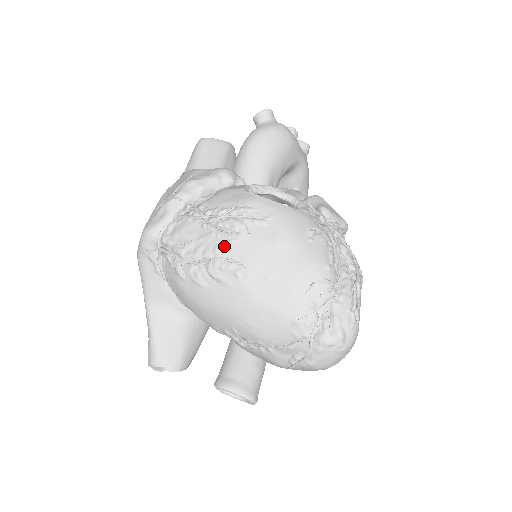
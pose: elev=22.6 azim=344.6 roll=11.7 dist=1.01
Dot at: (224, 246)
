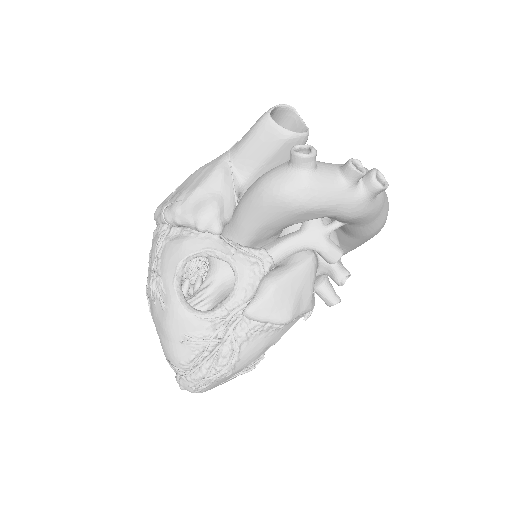
Dot at: (150, 290)
